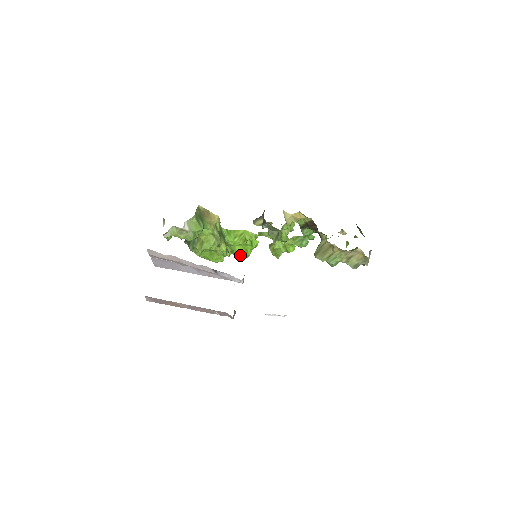
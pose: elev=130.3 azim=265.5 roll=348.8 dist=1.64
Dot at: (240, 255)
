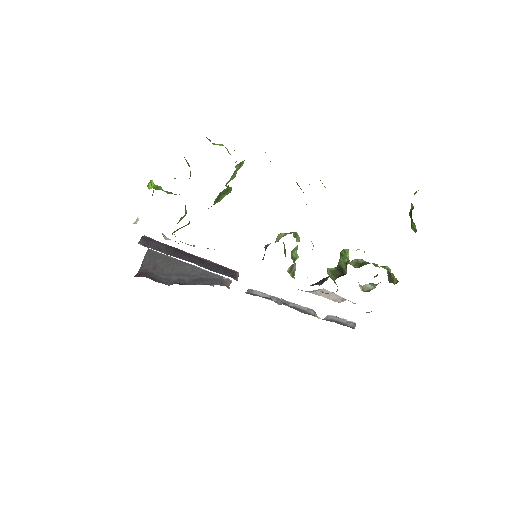
Dot at: occluded
